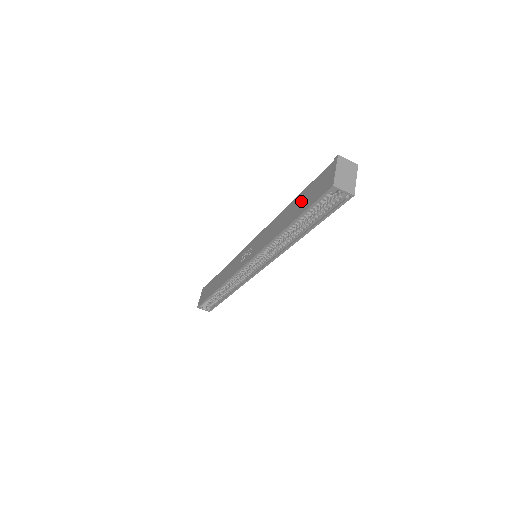
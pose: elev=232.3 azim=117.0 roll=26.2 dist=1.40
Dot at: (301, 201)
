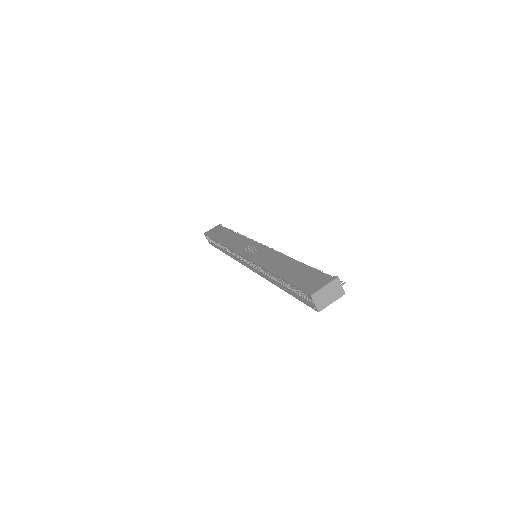
Dot at: (297, 271)
